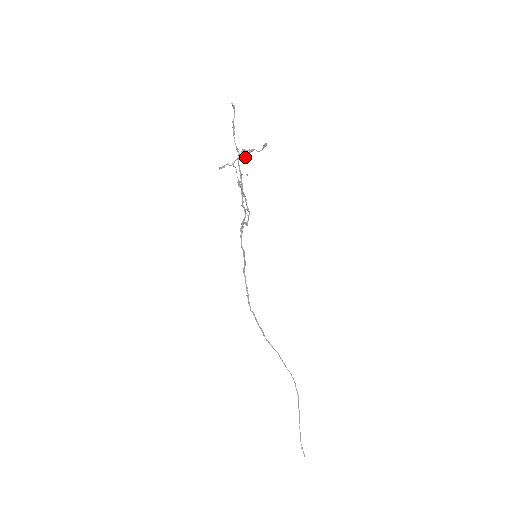
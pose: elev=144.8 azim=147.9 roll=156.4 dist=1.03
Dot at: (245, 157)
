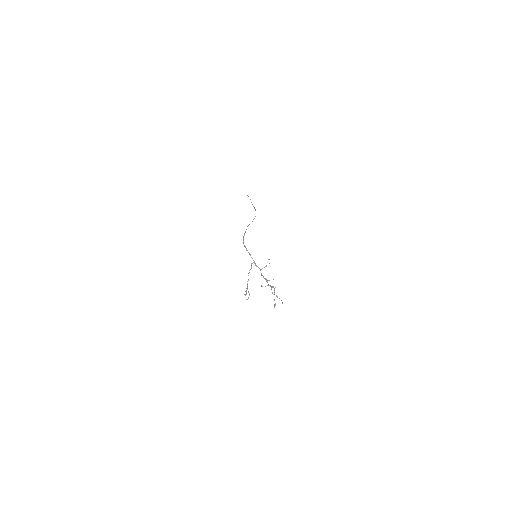
Dot at: (275, 287)
